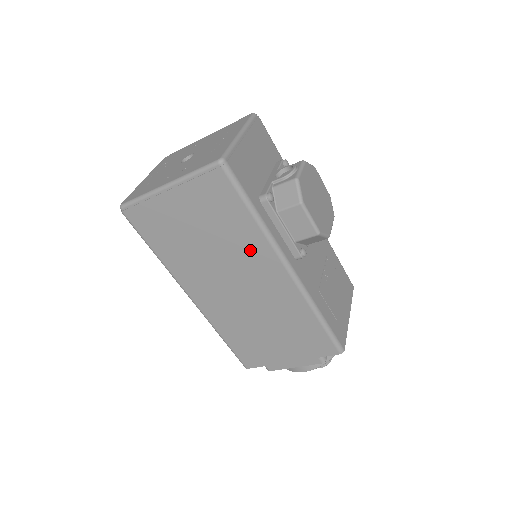
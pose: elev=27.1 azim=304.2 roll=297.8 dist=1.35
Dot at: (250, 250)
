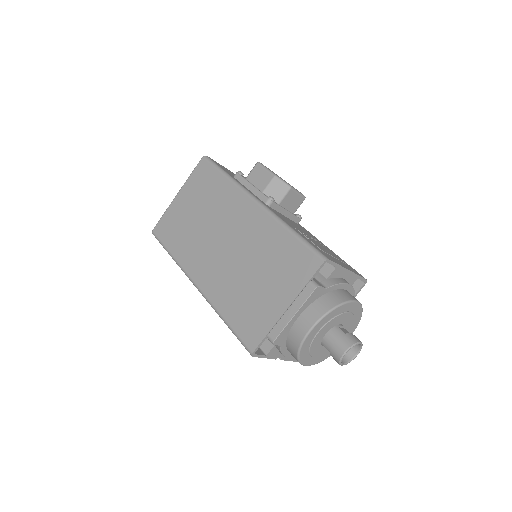
Dot at: (228, 203)
